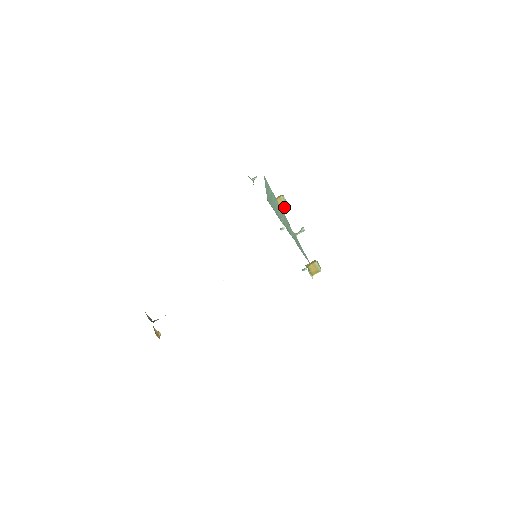
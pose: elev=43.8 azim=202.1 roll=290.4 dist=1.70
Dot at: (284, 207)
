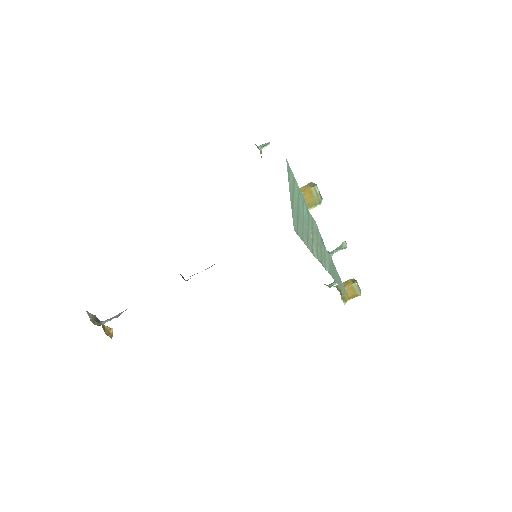
Dot at: (315, 205)
